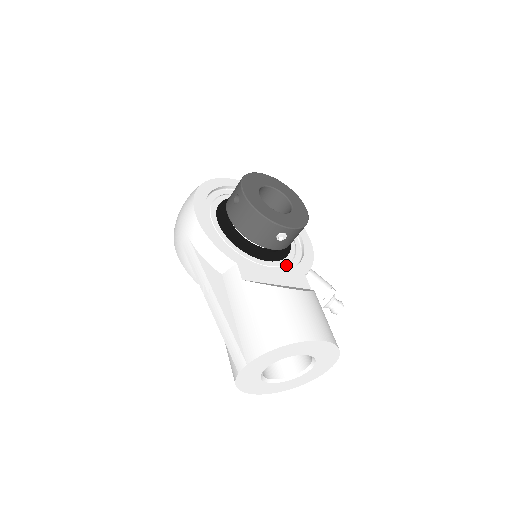
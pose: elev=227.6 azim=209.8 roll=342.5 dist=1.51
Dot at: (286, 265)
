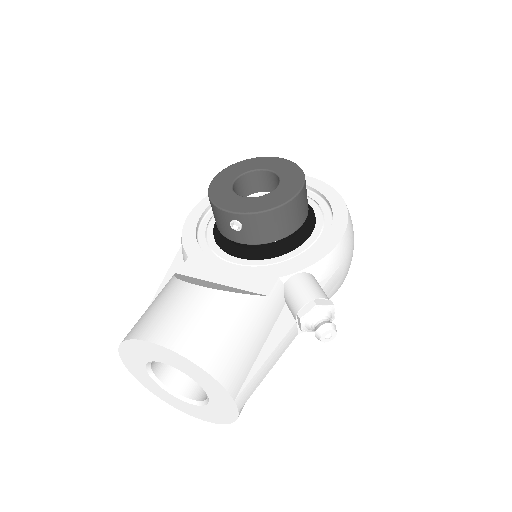
Dot at: (268, 265)
